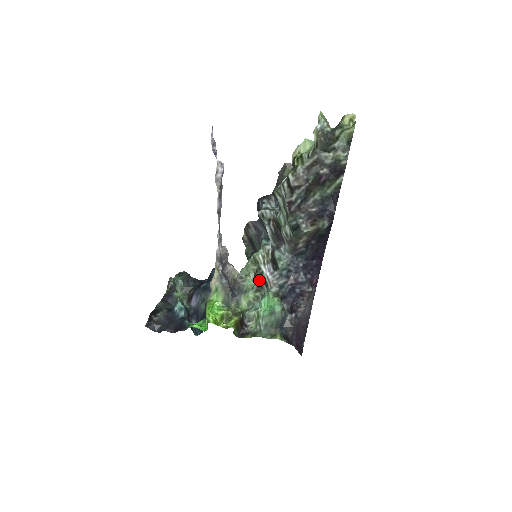
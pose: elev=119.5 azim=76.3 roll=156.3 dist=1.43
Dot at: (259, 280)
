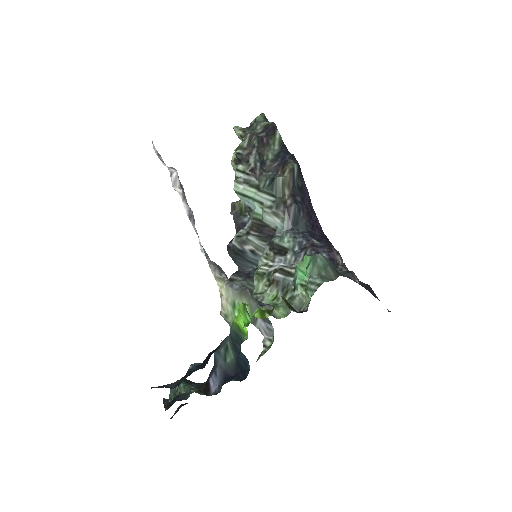
Dot at: (277, 279)
